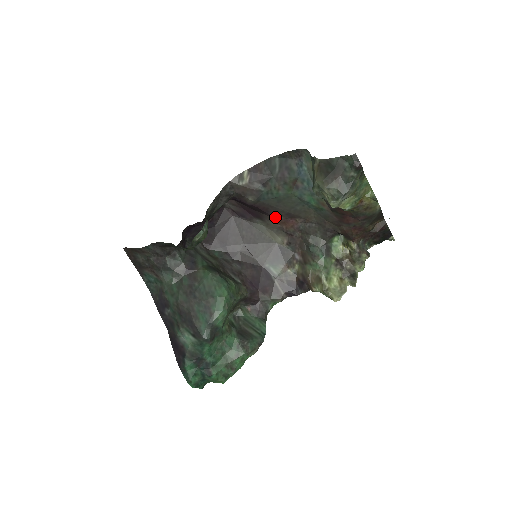
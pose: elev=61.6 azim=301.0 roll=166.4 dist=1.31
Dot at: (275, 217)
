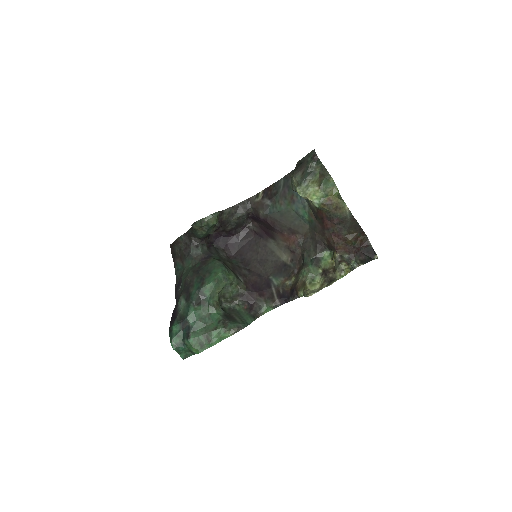
Dot at: (281, 233)
